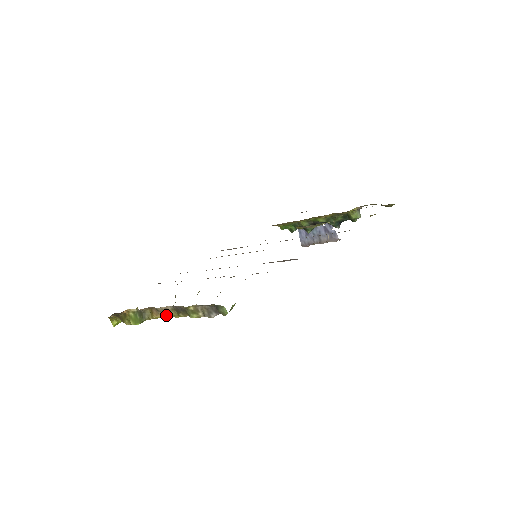
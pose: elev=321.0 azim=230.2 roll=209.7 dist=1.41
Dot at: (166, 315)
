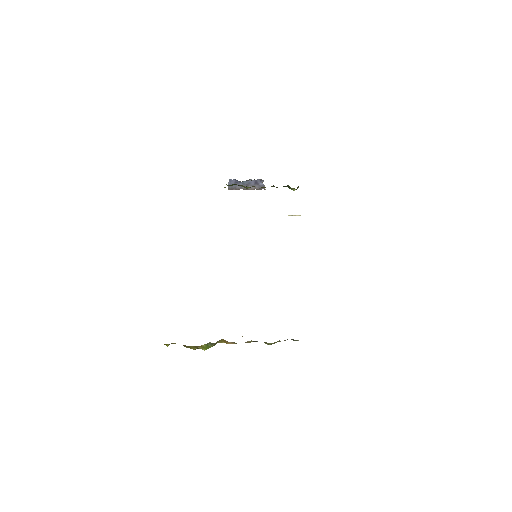
Dot at: occluded
